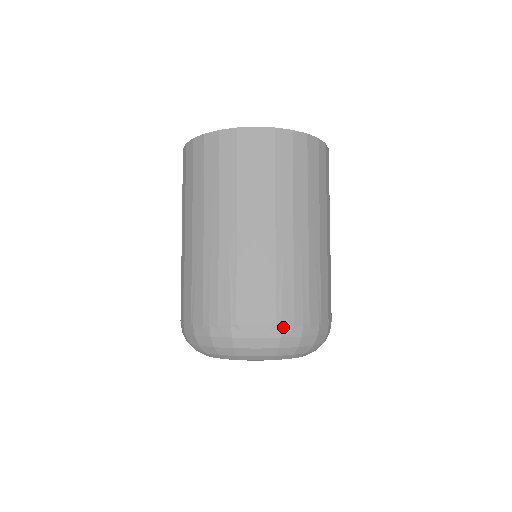
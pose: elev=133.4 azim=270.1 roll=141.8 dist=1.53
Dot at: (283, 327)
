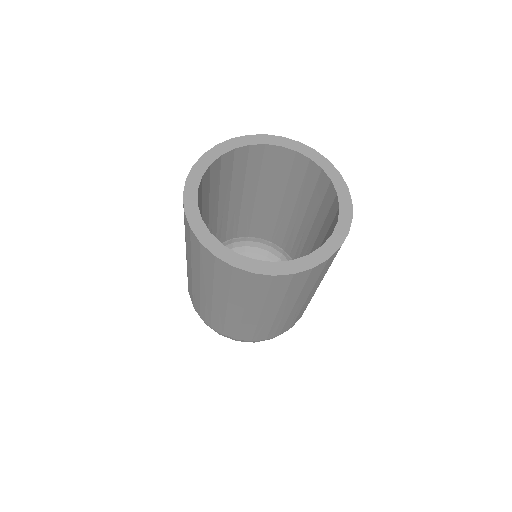
Dot at: (257, 341)
